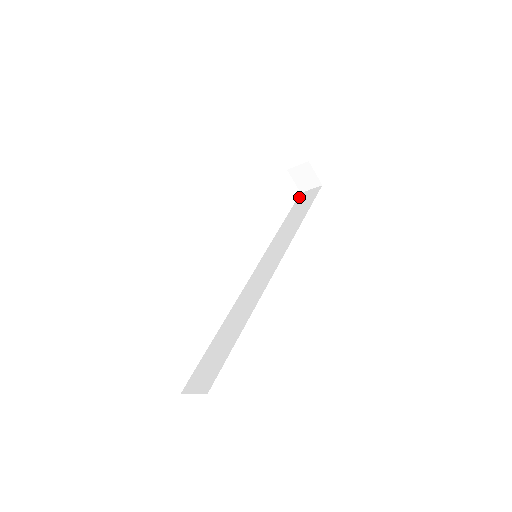
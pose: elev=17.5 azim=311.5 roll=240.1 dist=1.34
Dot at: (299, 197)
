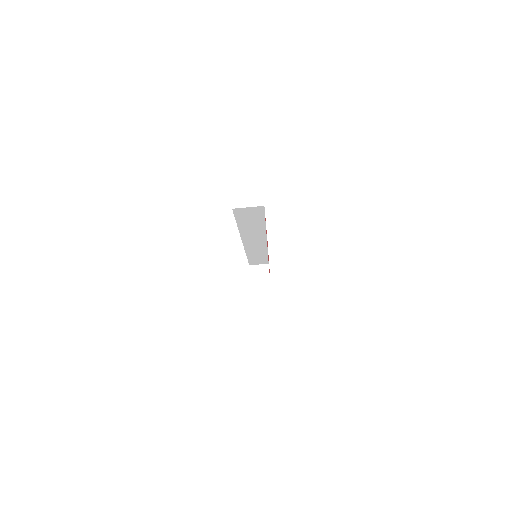
Dot at: occluded
